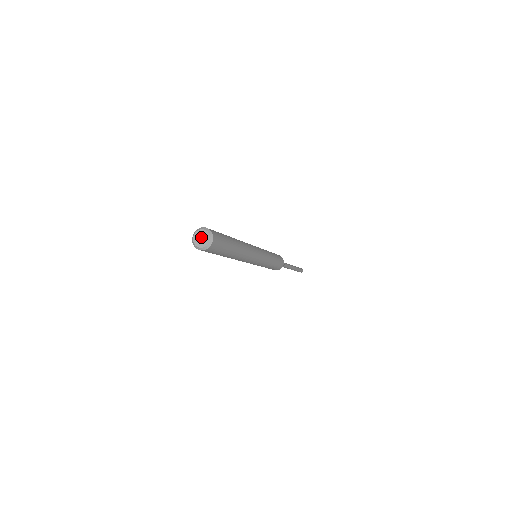
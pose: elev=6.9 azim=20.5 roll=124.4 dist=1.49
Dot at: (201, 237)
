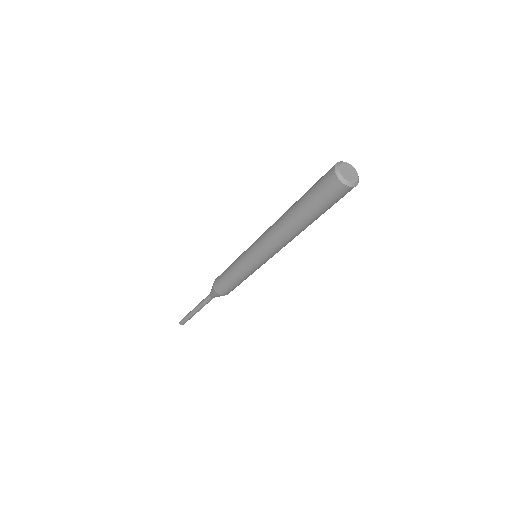
Dot at: (348, 171)
